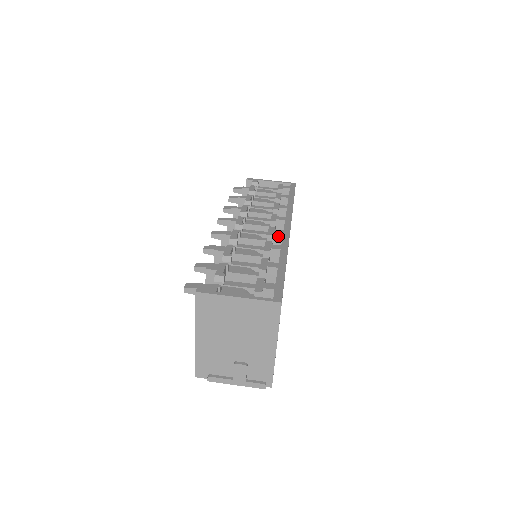
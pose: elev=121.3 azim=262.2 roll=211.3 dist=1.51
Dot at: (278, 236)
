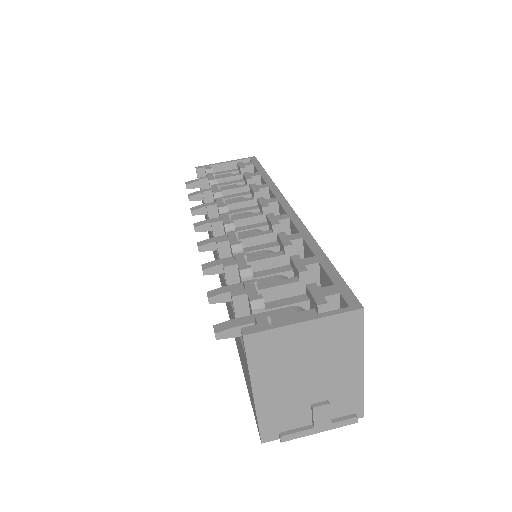
Dot at: (284, 223)
